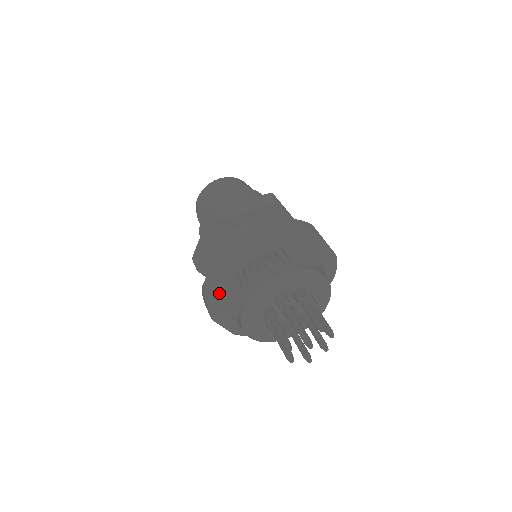
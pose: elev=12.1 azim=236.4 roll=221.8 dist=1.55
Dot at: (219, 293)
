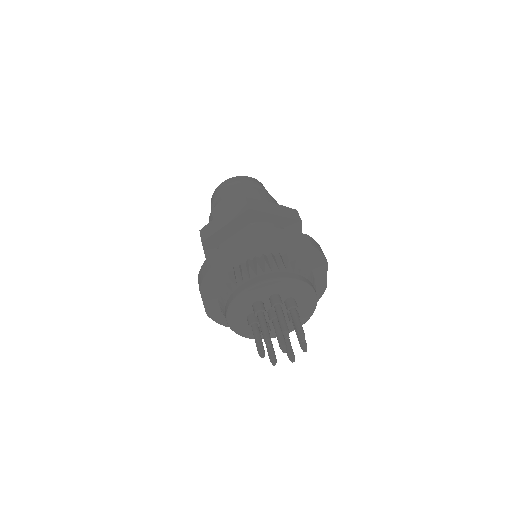
Dot at: (222, 269)
